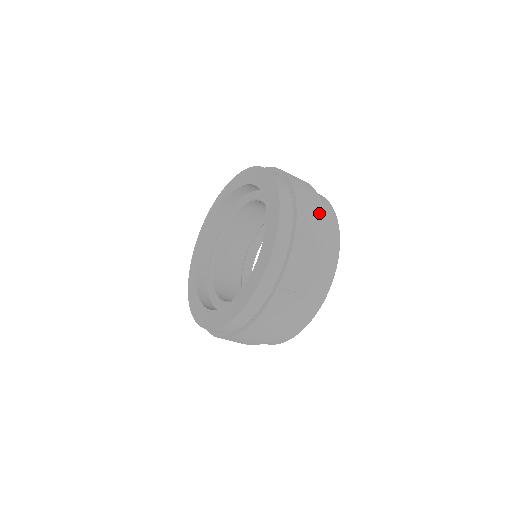
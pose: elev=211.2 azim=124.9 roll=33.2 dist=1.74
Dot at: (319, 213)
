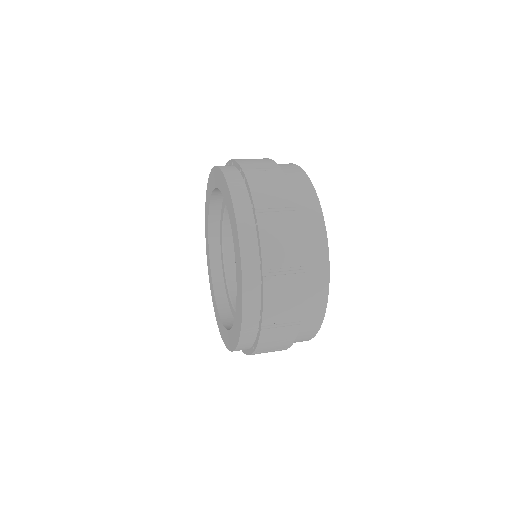
Dot at: (279, 179)
